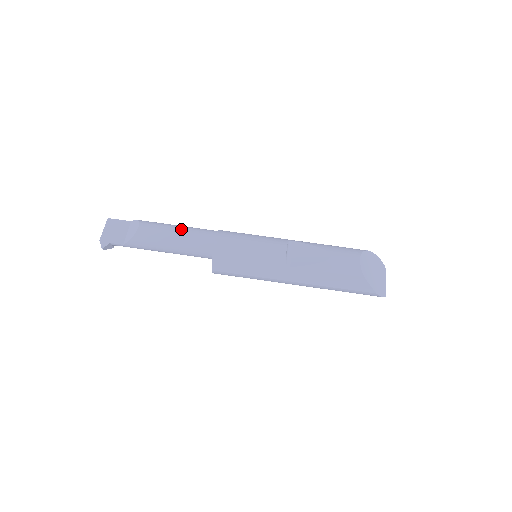
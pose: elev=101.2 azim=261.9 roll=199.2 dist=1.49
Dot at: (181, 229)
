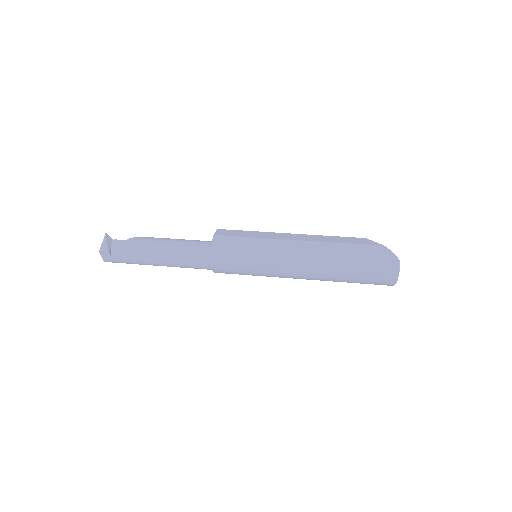
Dot at: occluded
